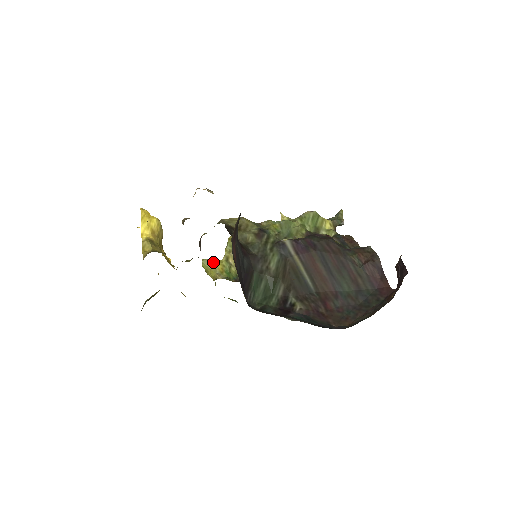
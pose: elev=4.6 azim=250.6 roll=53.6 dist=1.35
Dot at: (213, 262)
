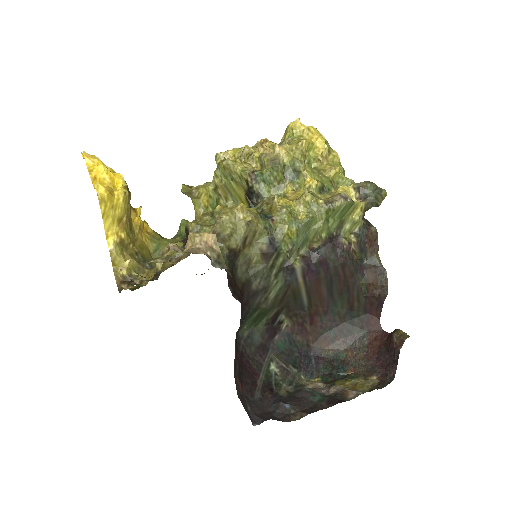
Dot at: (197, 194)
